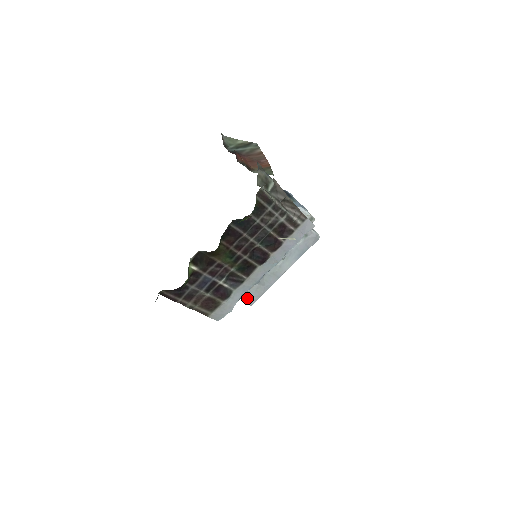
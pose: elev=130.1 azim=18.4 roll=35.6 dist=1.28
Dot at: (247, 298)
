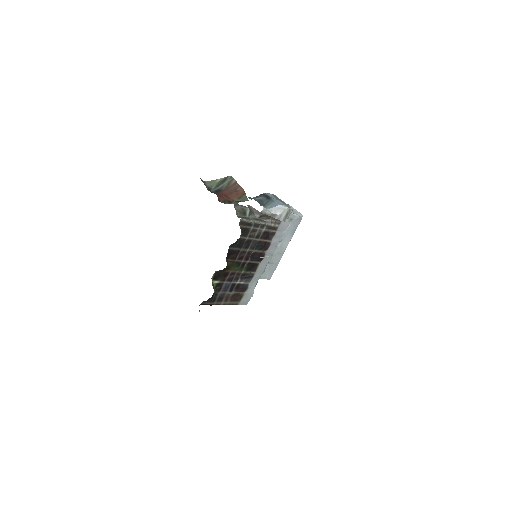
Dot at: (265, 276)
